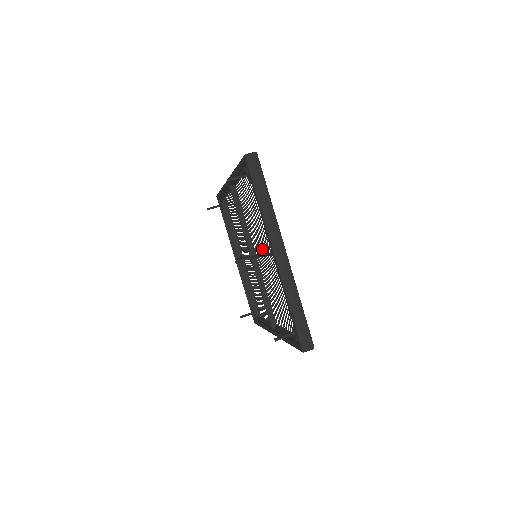
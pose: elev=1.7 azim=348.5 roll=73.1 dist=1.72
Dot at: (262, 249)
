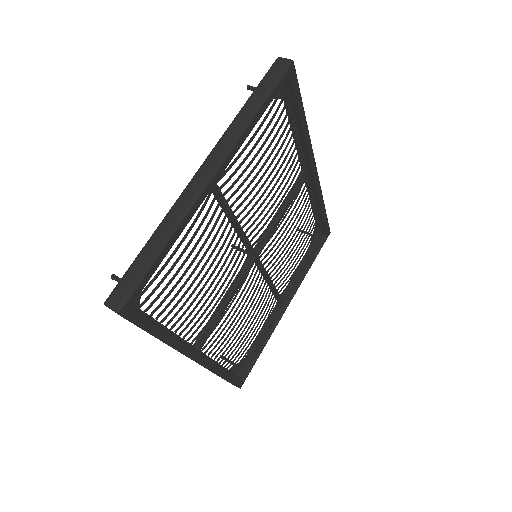
Dot at: (249, 227)
